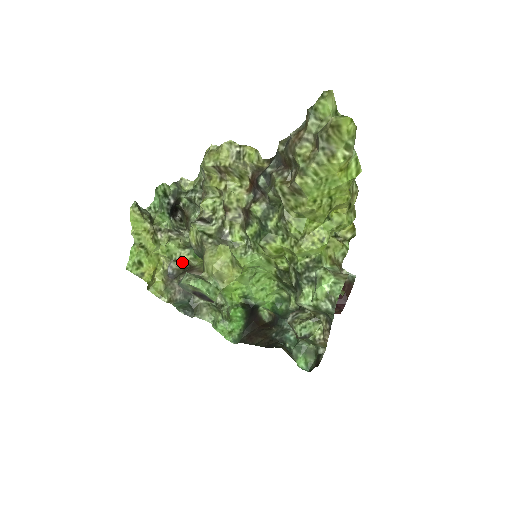
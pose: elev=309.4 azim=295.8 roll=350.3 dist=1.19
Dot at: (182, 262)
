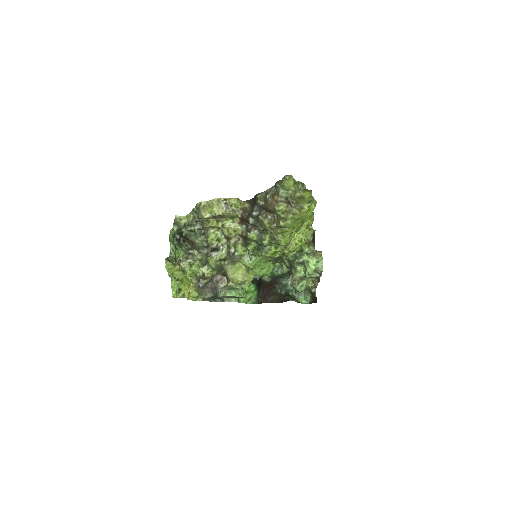
Dot at: (207, 277)
